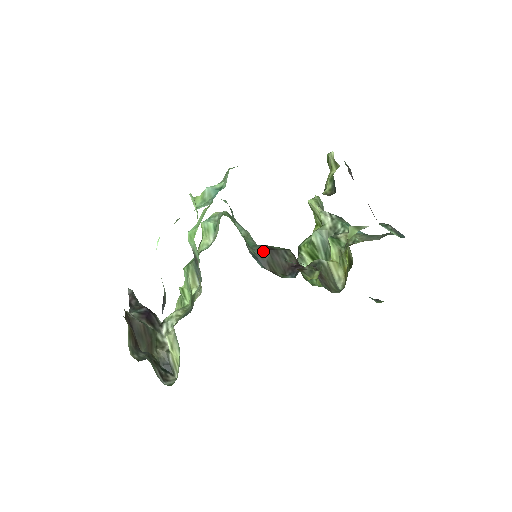
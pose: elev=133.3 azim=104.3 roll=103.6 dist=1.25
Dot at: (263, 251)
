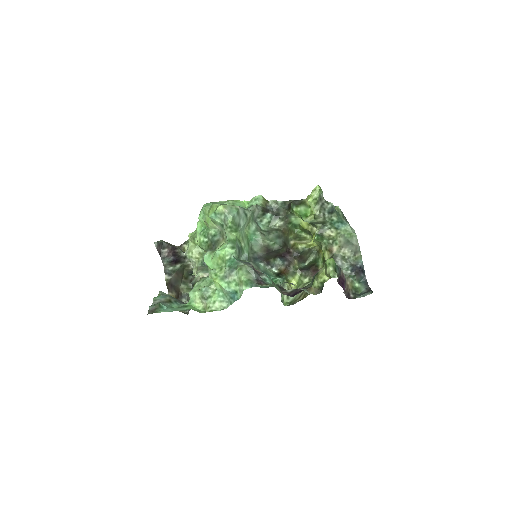
Dot at: (262, 254)
